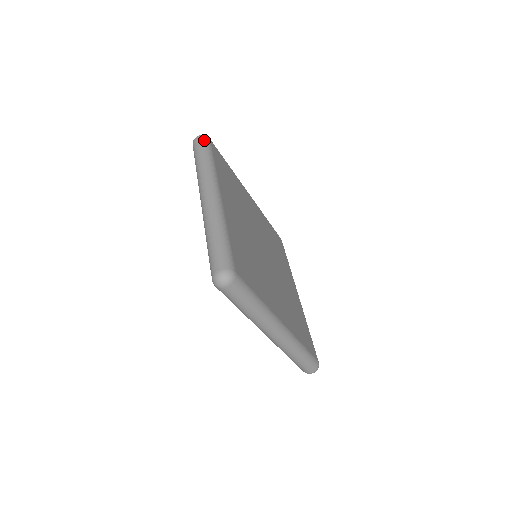
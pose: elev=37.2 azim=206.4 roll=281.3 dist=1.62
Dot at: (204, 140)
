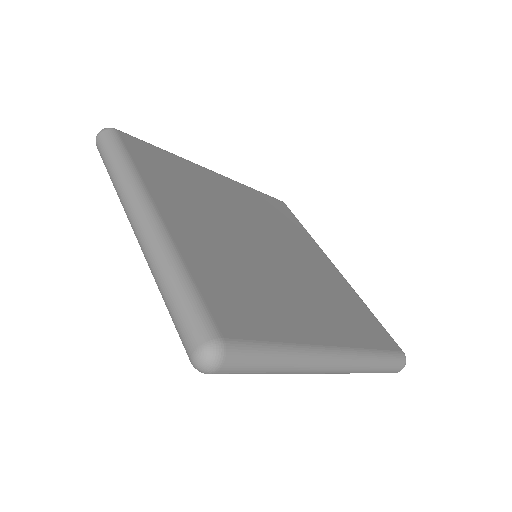
Dot at: (107, 136)
